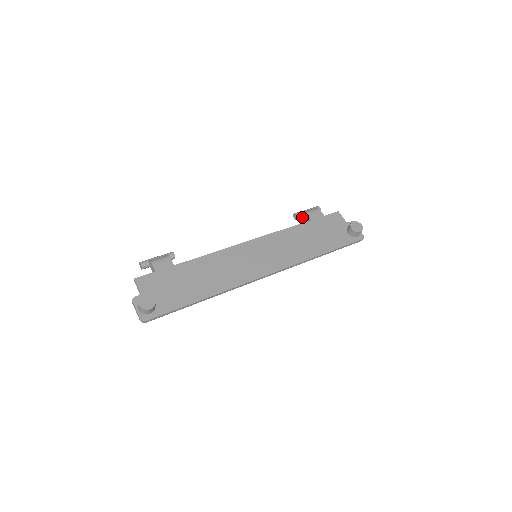
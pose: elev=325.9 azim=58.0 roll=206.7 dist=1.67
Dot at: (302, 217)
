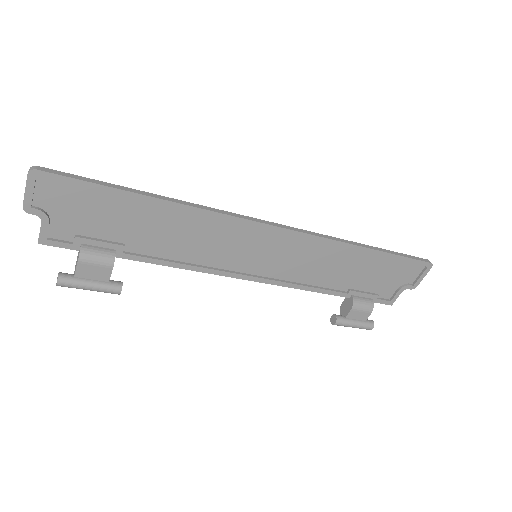
Dot at: (344, 318)
